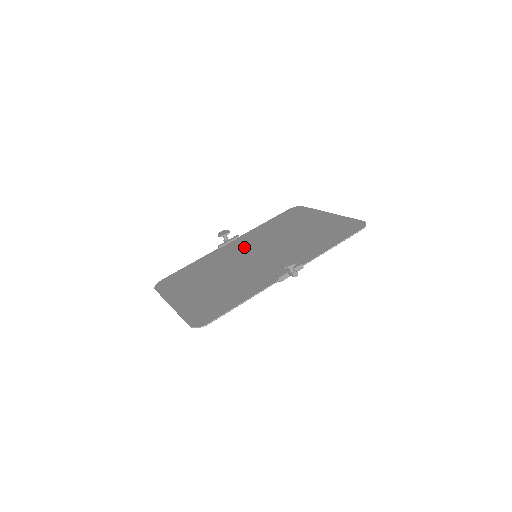
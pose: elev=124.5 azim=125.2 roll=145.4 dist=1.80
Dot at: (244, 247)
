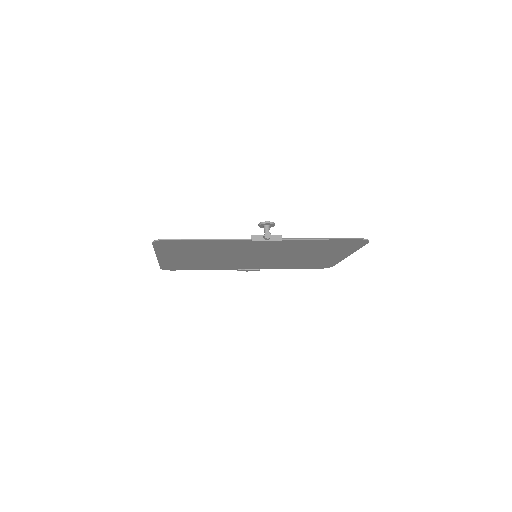
Dot at: (255, 262)
